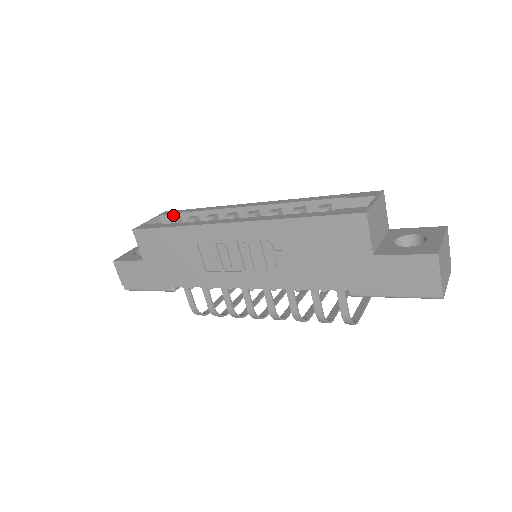
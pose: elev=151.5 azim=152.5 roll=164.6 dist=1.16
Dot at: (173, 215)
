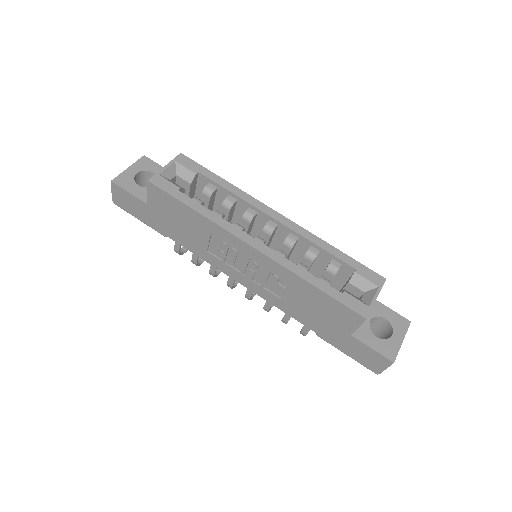
Dot at: (191, 172)
